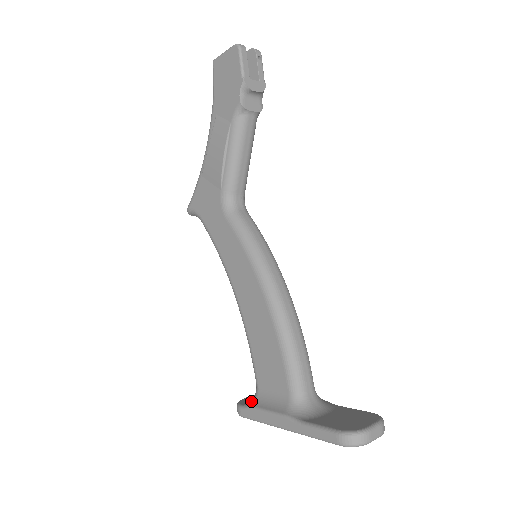
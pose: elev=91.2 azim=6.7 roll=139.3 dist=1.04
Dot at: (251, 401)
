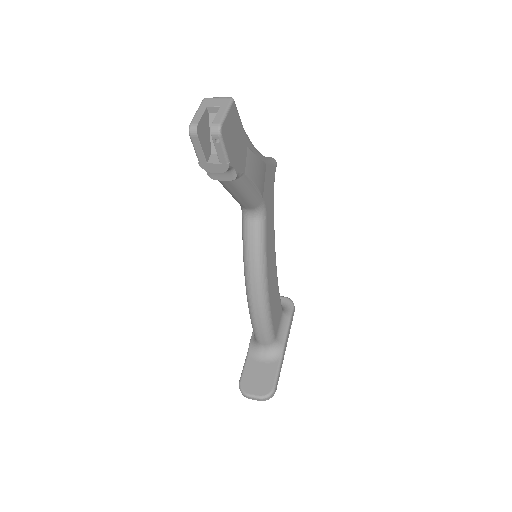
Dot at: occluded
